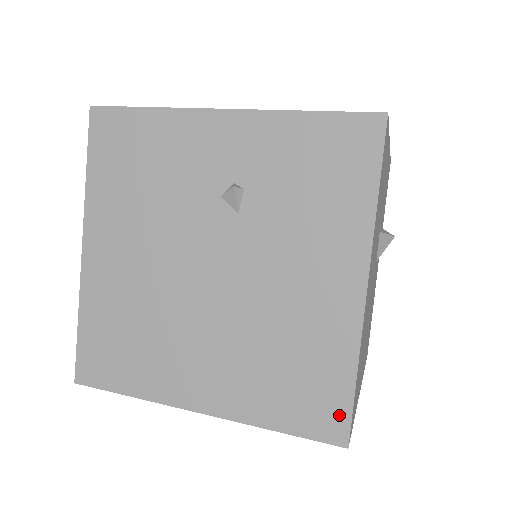
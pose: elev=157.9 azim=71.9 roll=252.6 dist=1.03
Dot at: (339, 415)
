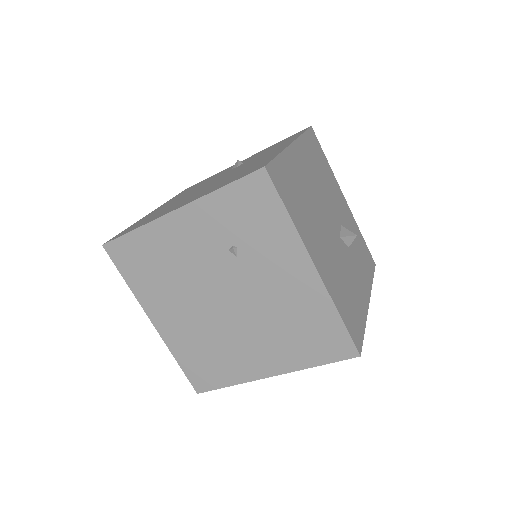
Dot at: (264, 164)
